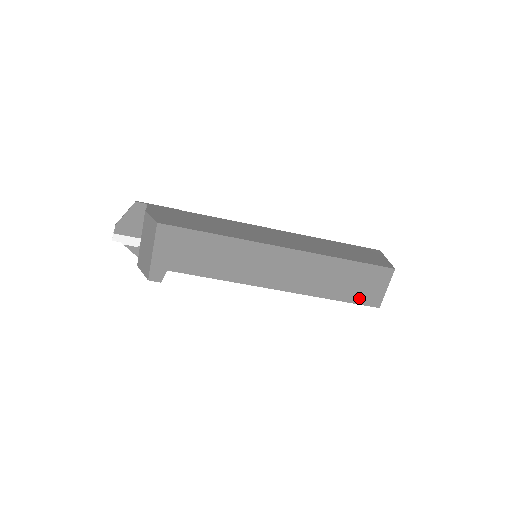
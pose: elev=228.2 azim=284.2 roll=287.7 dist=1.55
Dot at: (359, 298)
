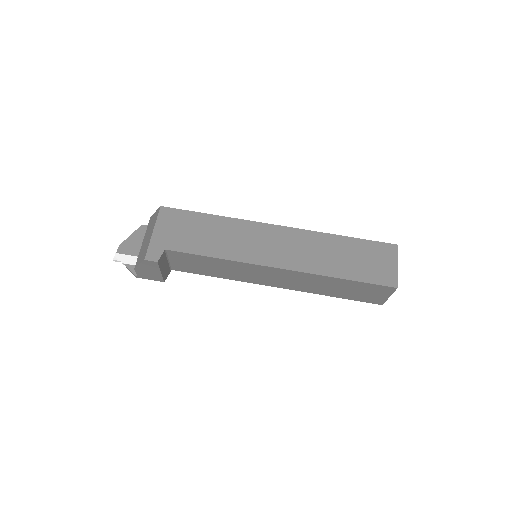
Dot at: (371, 277)
